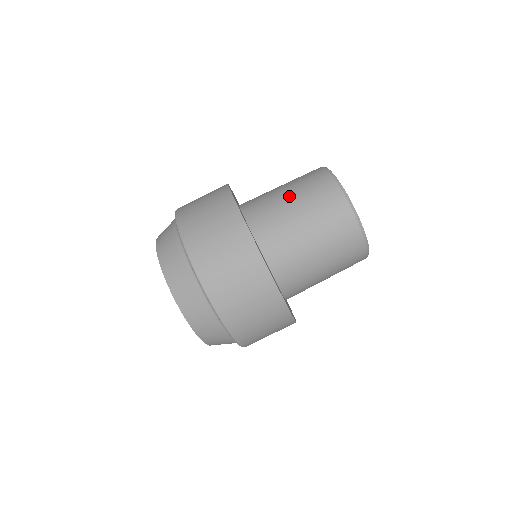
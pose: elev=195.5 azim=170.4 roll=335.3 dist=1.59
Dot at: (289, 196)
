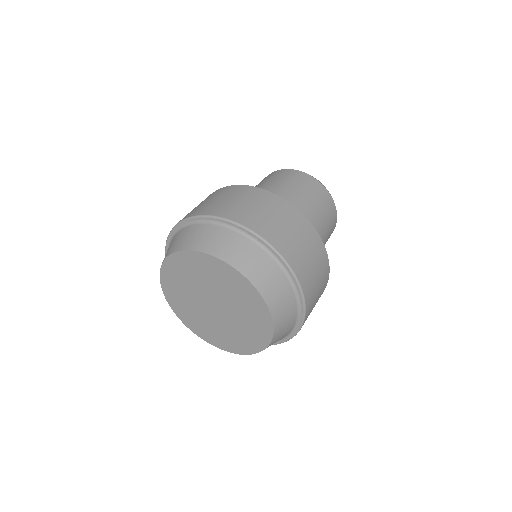
Dot at: occluded
